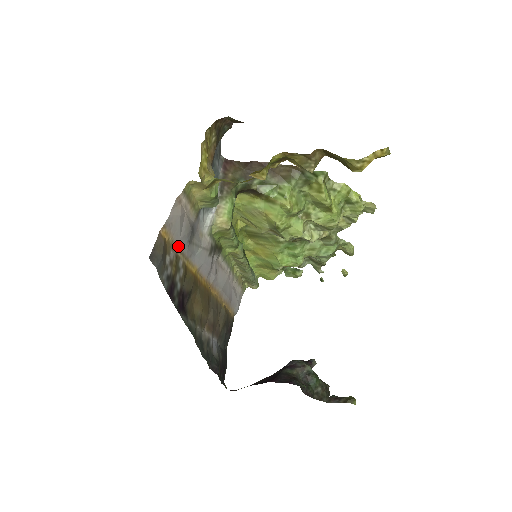
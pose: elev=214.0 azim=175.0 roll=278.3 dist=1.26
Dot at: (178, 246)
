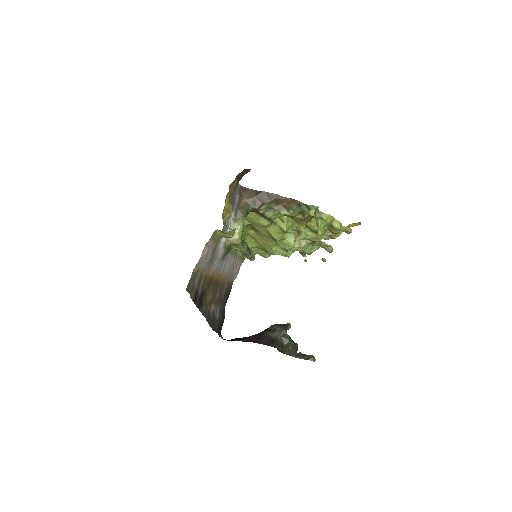
Dot at: (203, 269)
